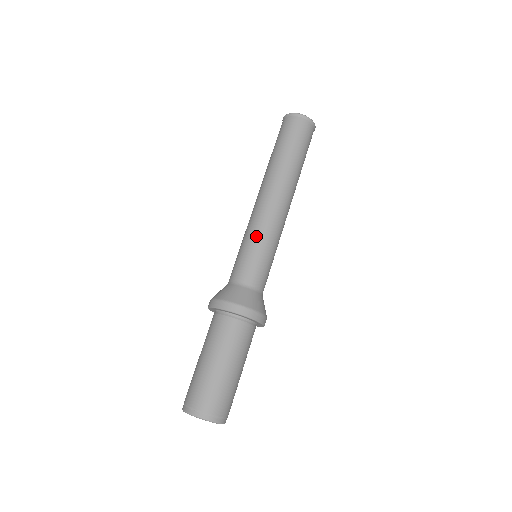
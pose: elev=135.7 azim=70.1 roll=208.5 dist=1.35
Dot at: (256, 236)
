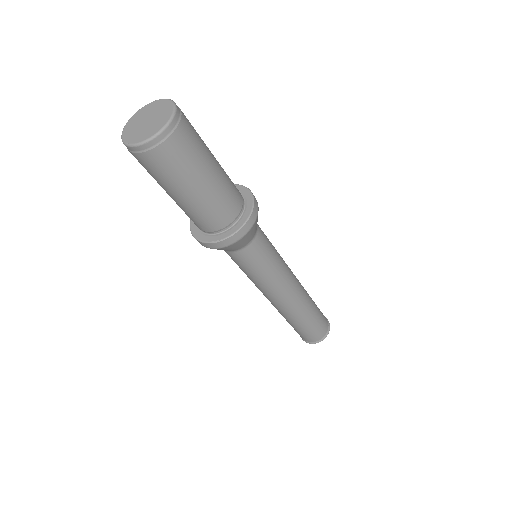
Dot at: occluded
